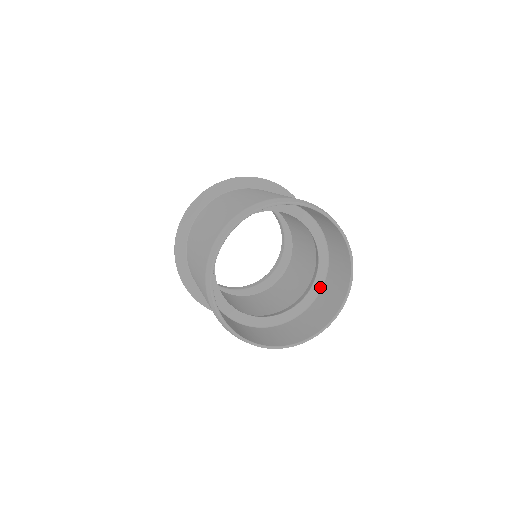
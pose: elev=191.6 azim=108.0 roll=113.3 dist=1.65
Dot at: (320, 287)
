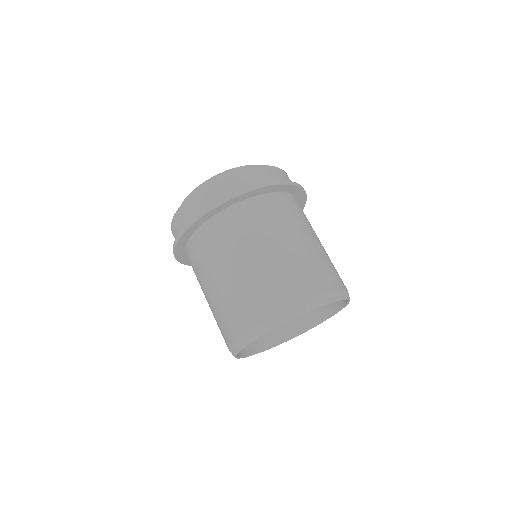
Dot at: occluded
